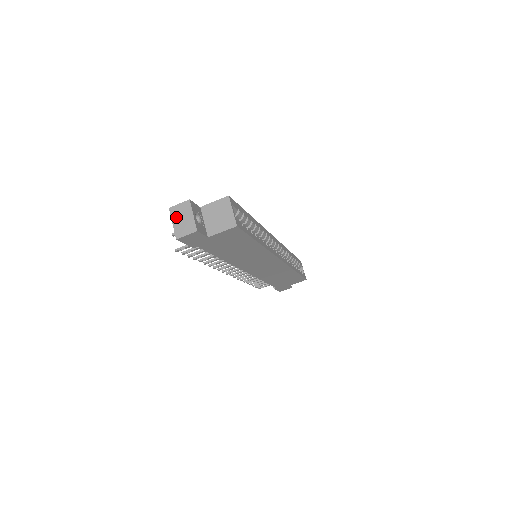
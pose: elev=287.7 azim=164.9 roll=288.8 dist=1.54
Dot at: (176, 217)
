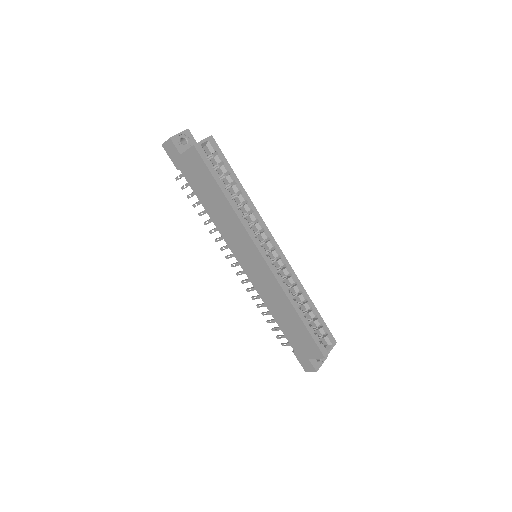
Dot at: occluded
